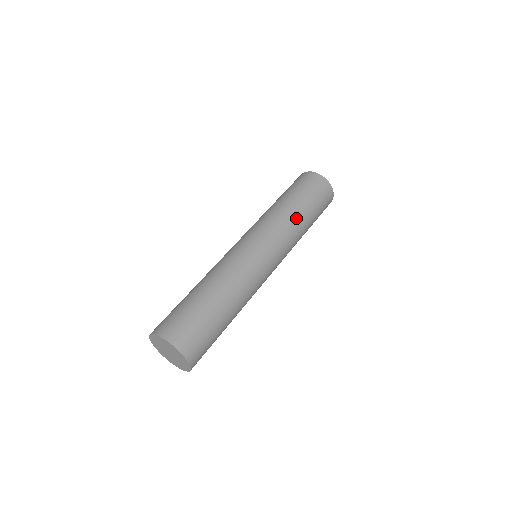
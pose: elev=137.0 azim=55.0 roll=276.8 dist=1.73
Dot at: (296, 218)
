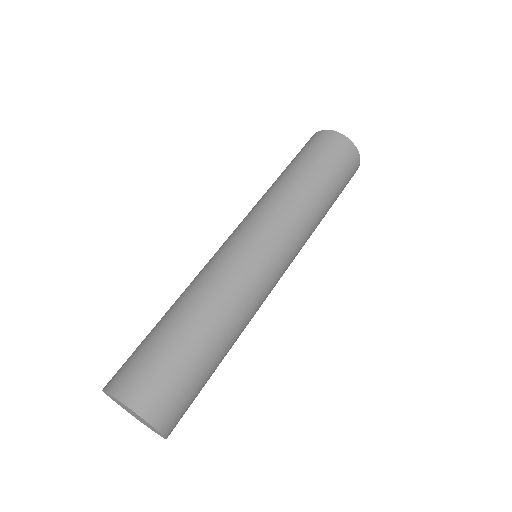
Dot at: (319, 212)
